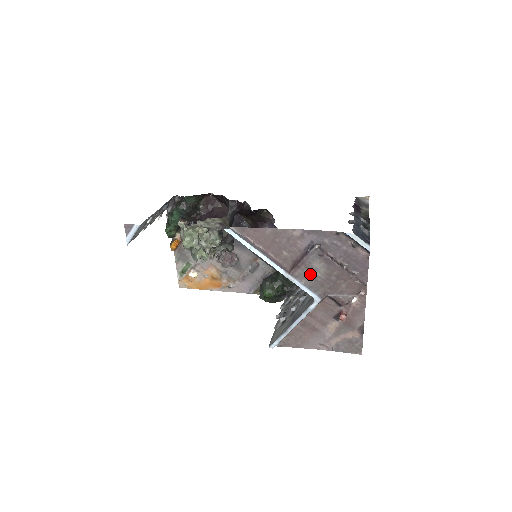
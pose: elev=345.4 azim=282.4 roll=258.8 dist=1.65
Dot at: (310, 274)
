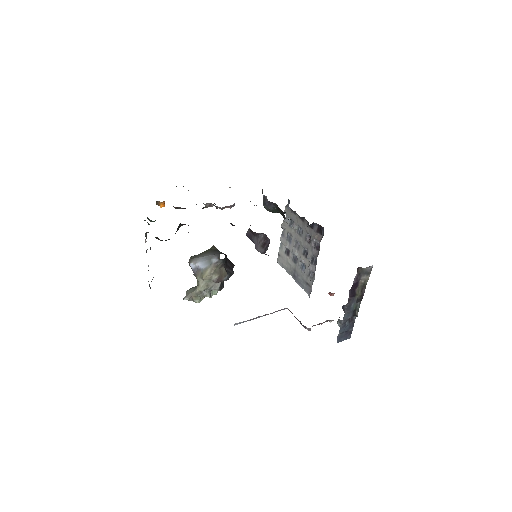
Dot at: occluded
